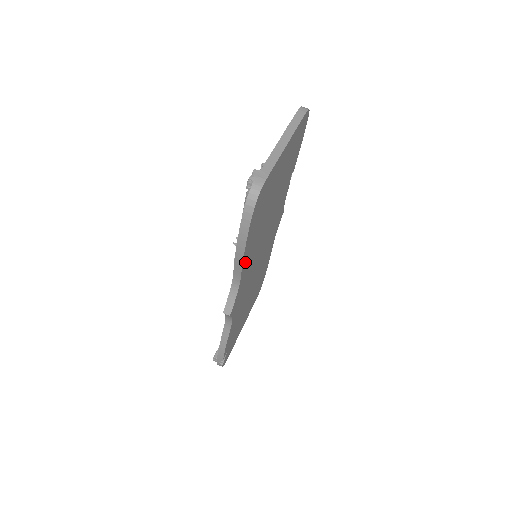
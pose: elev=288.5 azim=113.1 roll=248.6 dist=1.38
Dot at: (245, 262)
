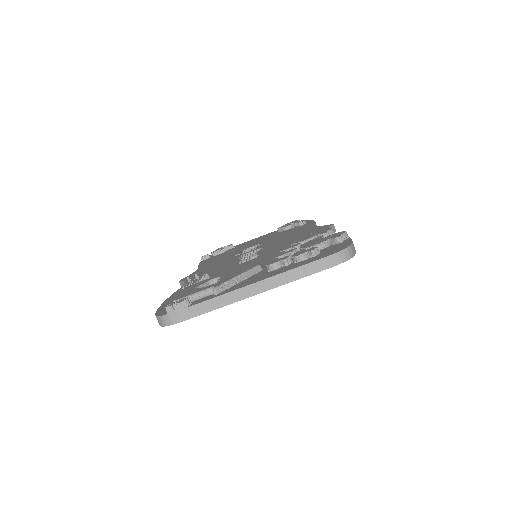
Dot at: occluded
